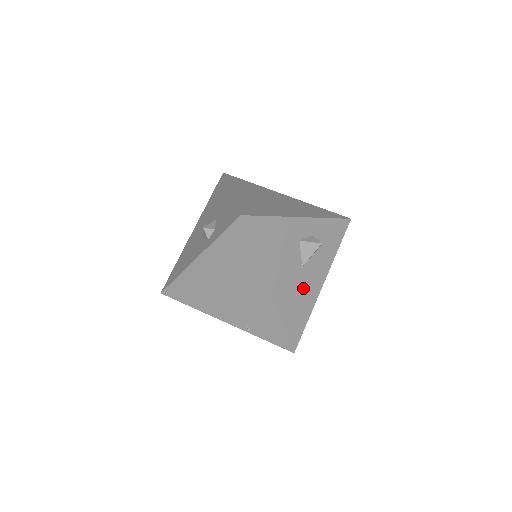
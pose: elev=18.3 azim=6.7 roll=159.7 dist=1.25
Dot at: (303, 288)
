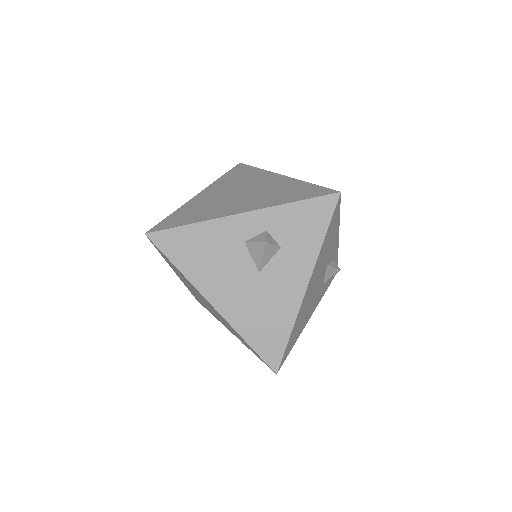
Dot at: (269, 297)
